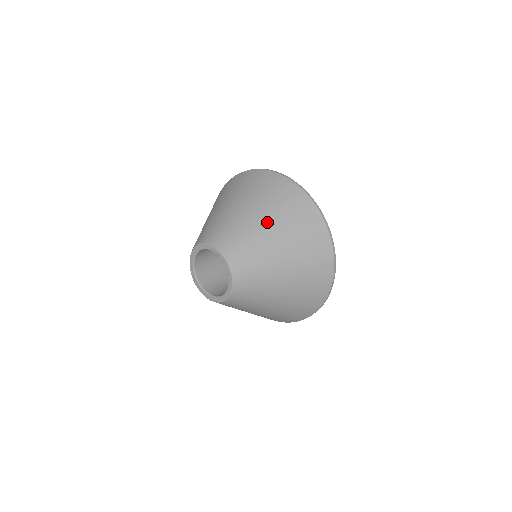
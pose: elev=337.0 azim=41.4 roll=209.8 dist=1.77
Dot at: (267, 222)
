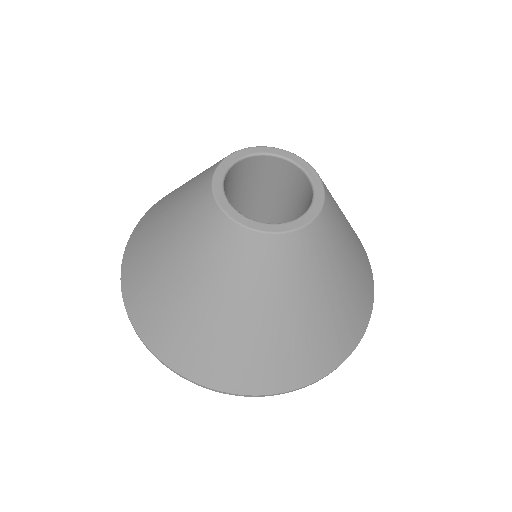
Dot at: (351, 231)
